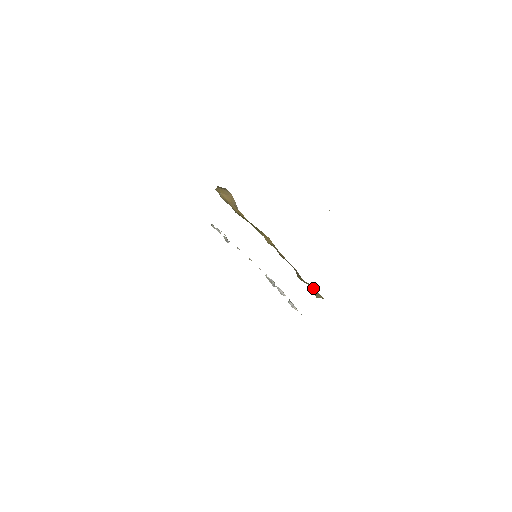
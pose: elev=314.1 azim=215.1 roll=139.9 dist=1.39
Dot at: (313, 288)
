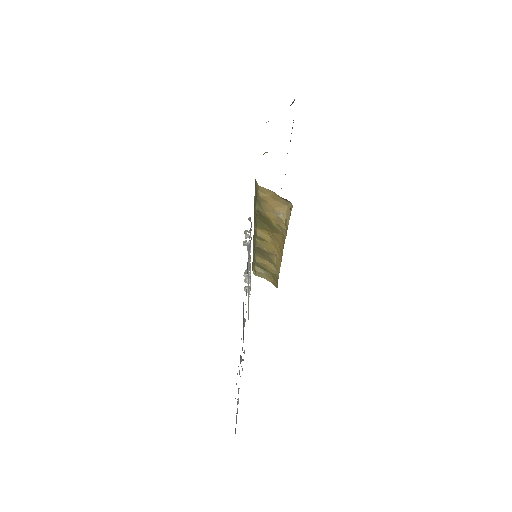
Dot at: (260, 269)
